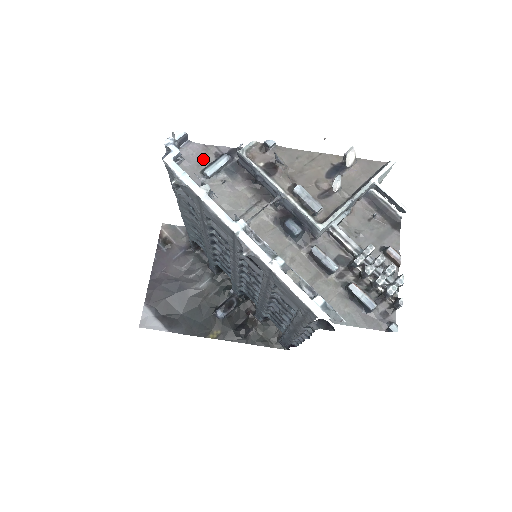
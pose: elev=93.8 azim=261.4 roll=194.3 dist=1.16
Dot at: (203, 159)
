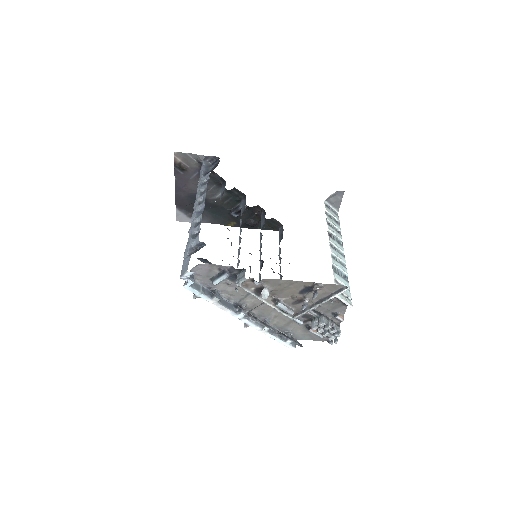
Dot at: (210, 272)
